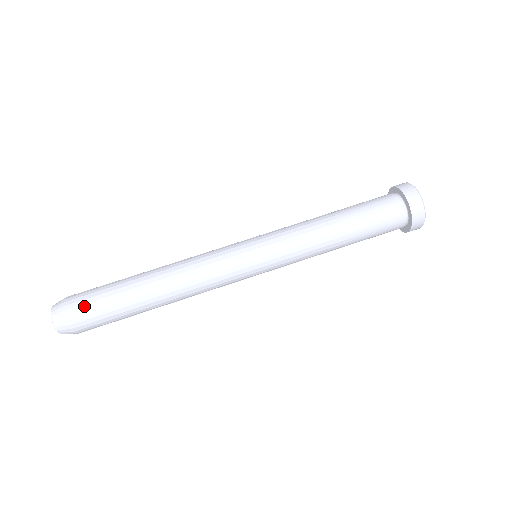
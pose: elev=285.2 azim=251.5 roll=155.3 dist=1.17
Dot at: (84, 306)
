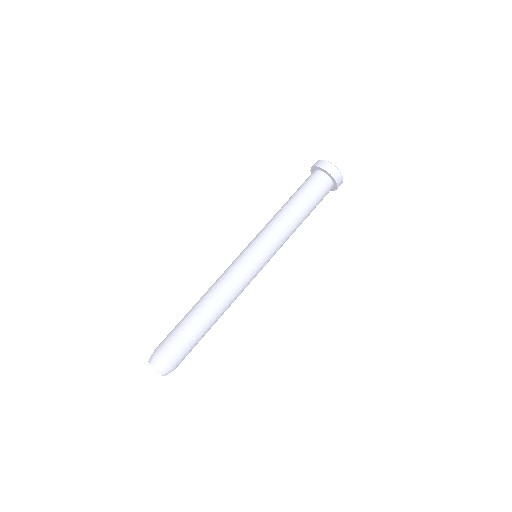
Dot at: (164, 341)
